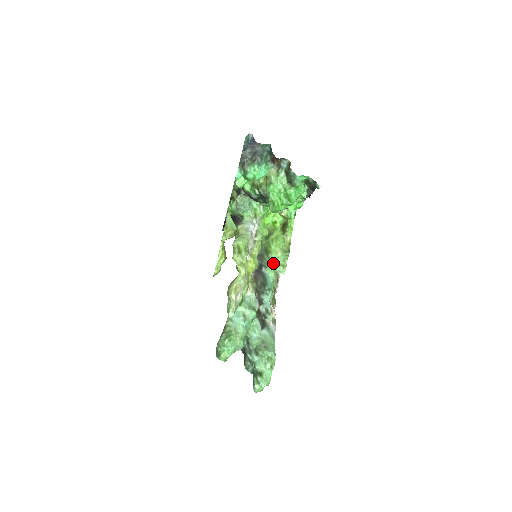
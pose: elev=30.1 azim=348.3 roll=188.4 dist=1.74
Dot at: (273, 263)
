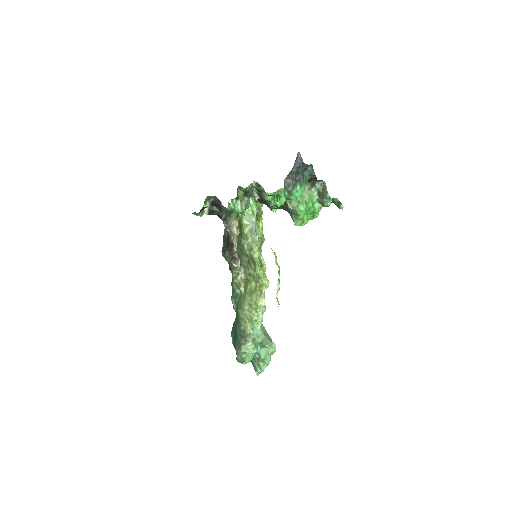
Dot at: occluded
